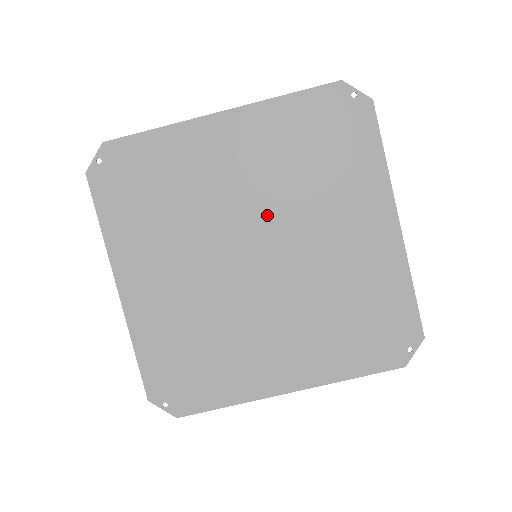
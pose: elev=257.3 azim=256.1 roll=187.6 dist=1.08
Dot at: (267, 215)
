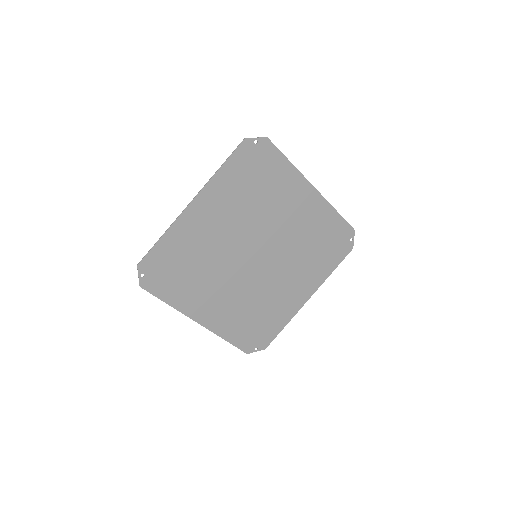
Dot at: (249, 234)
